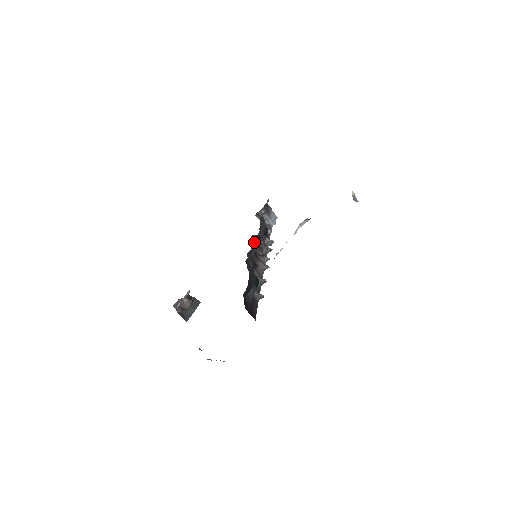
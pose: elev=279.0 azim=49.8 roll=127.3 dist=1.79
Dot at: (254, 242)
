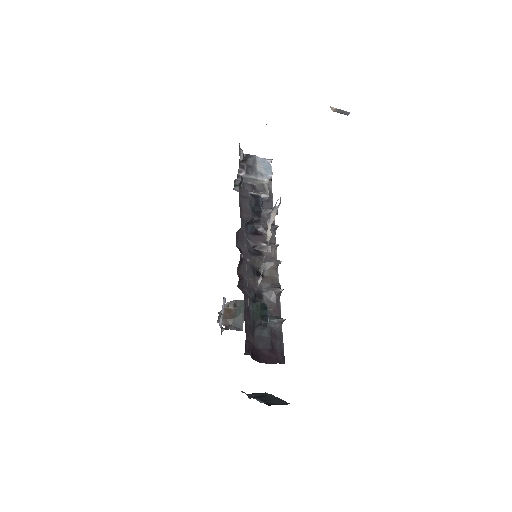
Dot at: (245, 236)
